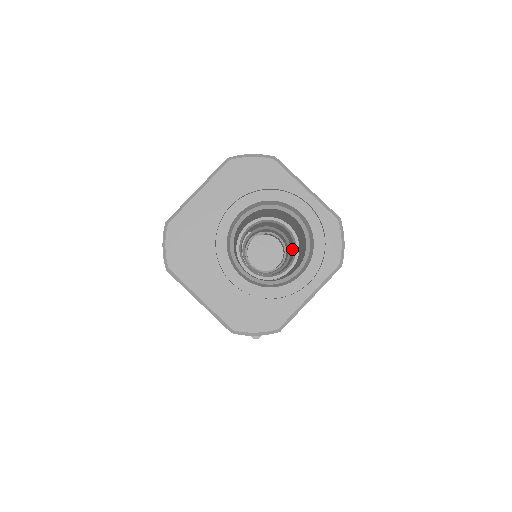
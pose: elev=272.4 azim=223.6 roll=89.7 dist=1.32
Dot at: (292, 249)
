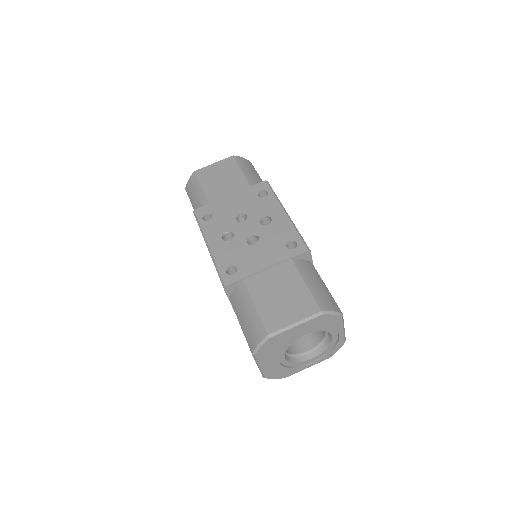
Dot at: occluded
